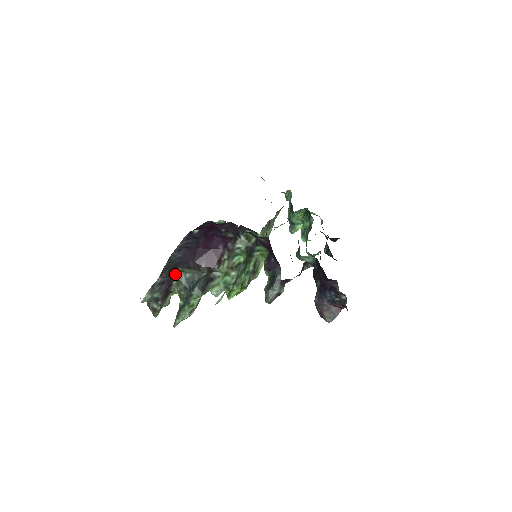
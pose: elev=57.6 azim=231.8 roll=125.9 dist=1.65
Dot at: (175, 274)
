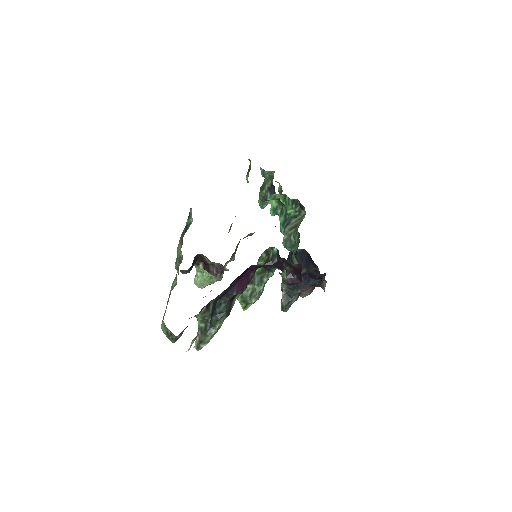
Dot at: (205, 306)
